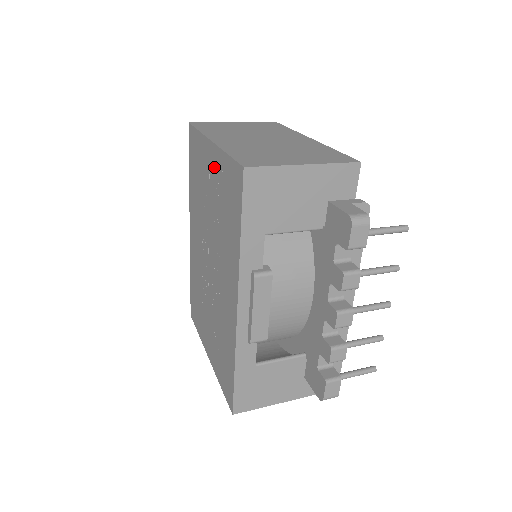
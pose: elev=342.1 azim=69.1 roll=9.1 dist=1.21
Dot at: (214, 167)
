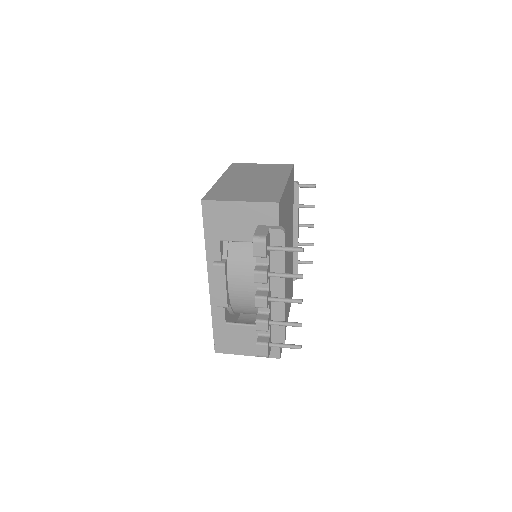
Dot at: occluded
